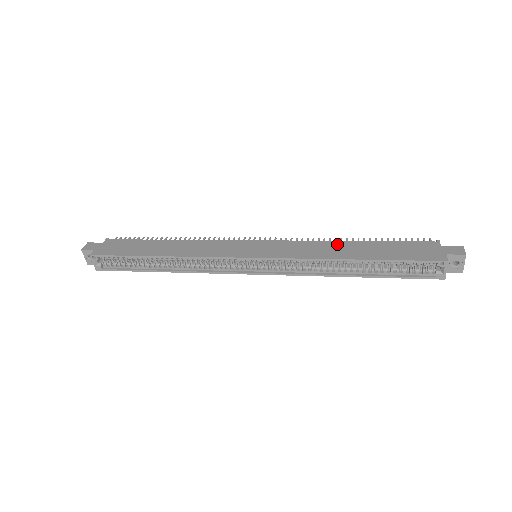
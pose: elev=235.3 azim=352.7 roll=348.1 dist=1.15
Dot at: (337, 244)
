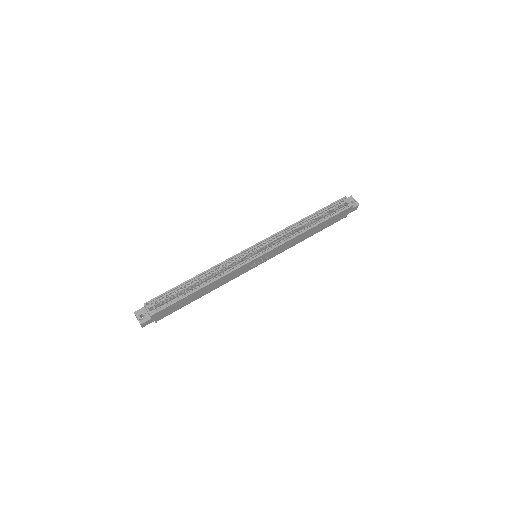
Dot at: occluded
